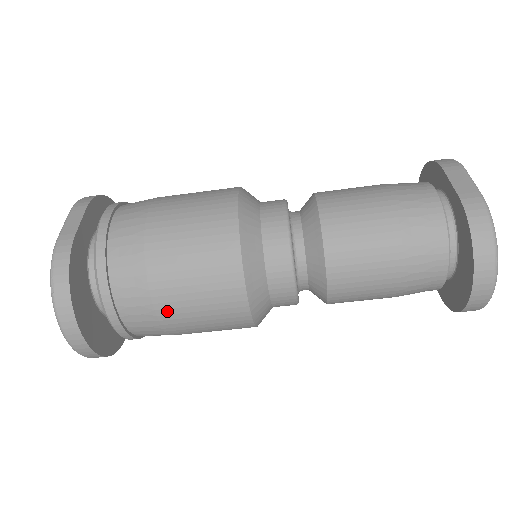
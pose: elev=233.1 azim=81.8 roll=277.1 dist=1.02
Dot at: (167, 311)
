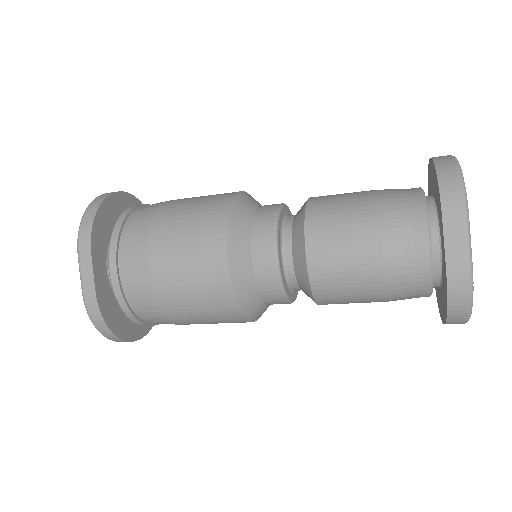
Dot at: occluded
